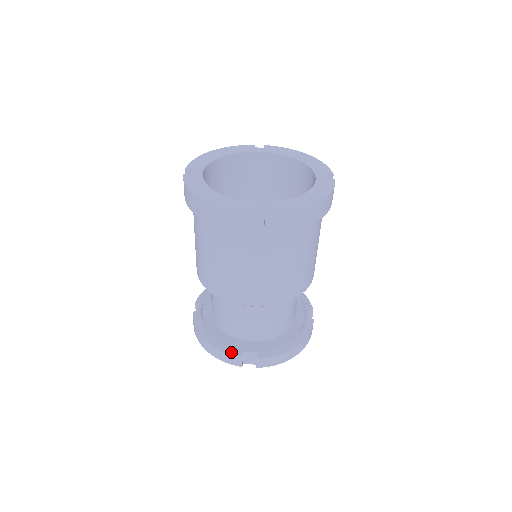
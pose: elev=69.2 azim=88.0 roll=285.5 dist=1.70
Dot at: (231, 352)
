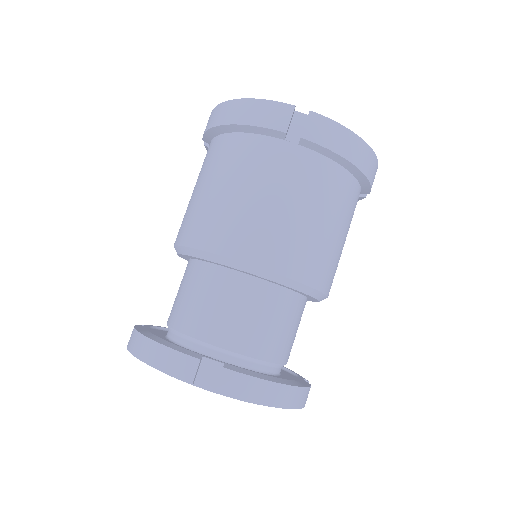
Dot at: (184, 351)
